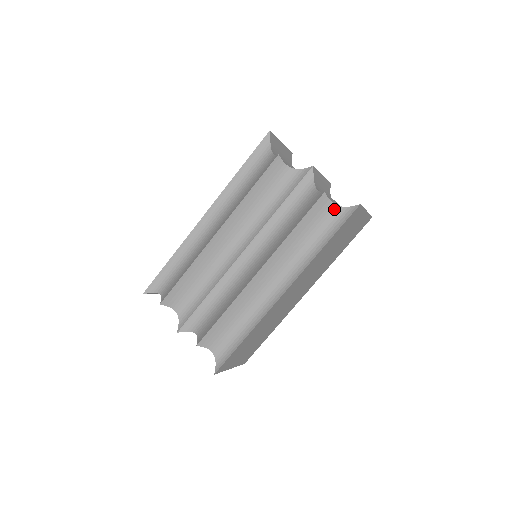
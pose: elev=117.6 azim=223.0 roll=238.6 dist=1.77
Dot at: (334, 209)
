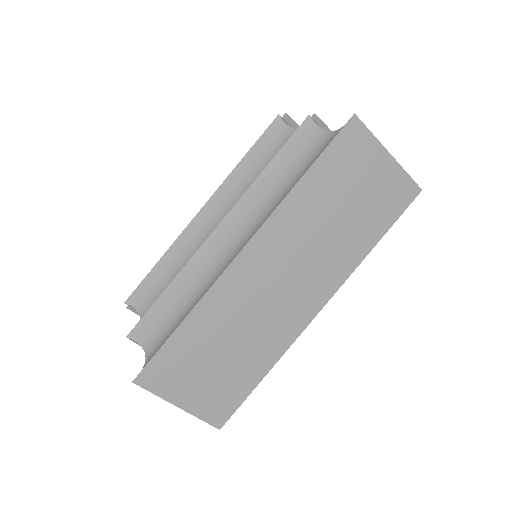
Dot at: (324, 136)
